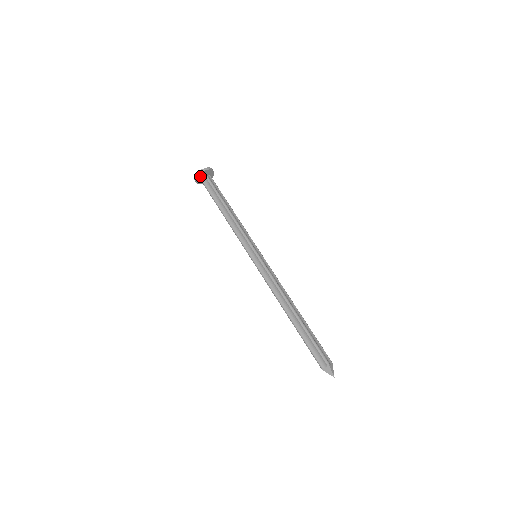
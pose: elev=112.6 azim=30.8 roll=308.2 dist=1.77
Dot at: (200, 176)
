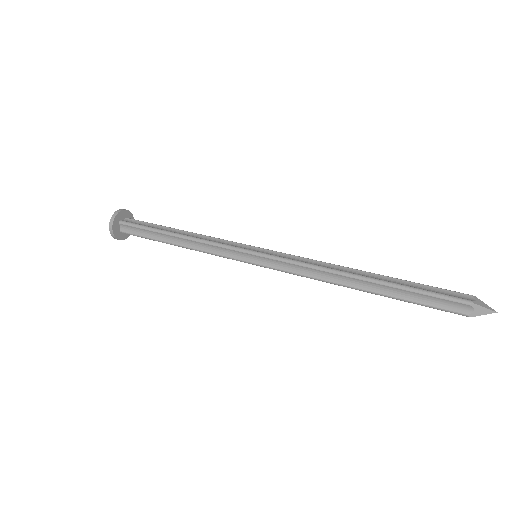
Dot at: (116, 229)
